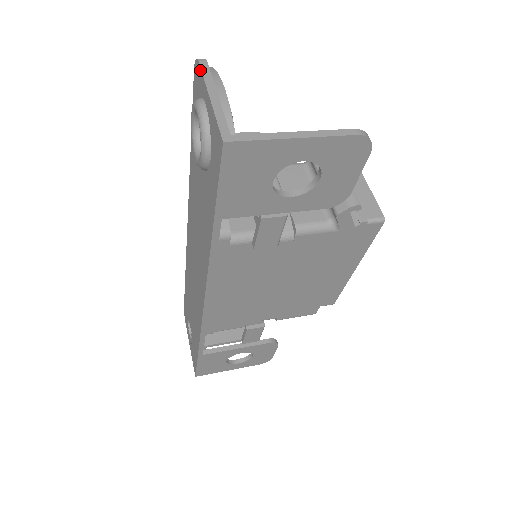
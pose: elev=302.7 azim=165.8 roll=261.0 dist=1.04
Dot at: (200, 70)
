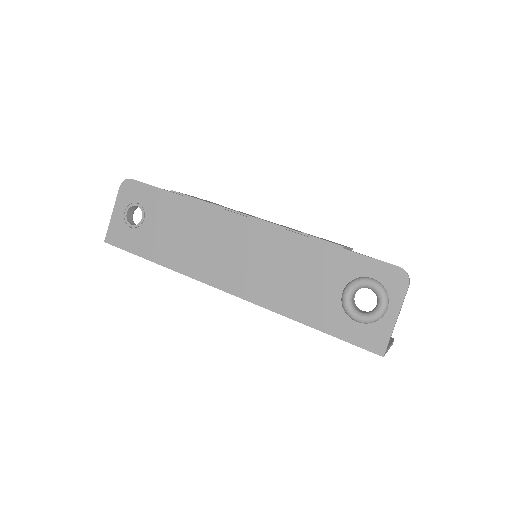
Dot at: (405, 291)
